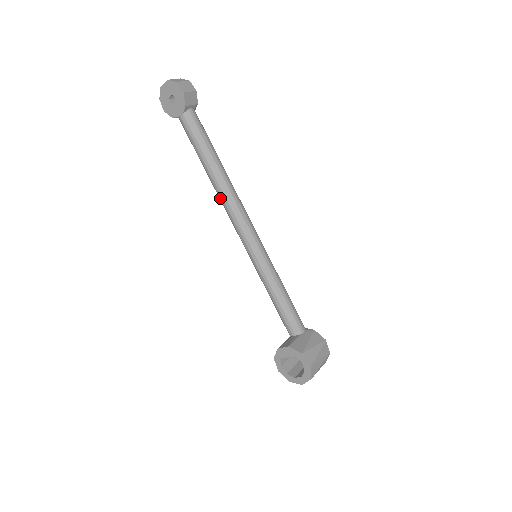
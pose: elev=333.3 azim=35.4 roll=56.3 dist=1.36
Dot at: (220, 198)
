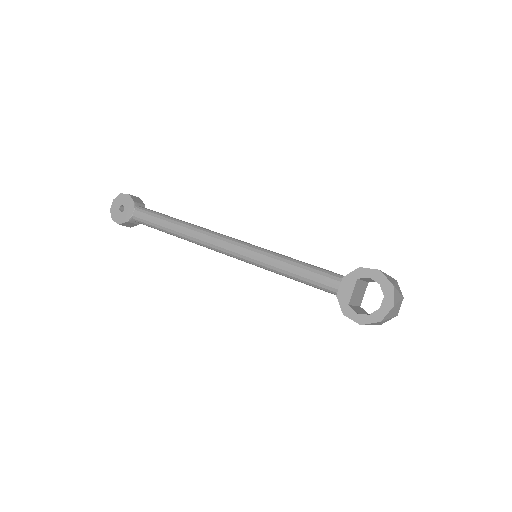
Dot at: (195, 238)
